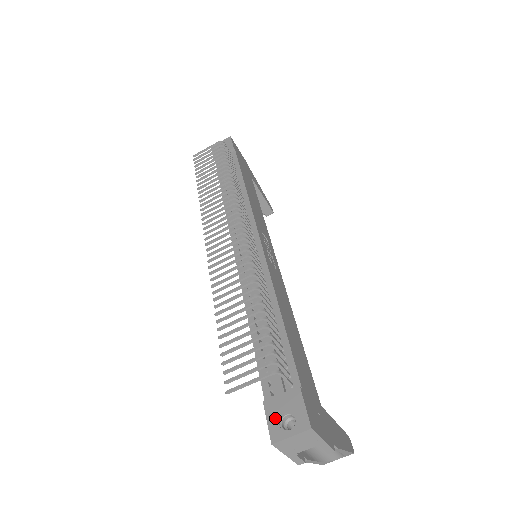
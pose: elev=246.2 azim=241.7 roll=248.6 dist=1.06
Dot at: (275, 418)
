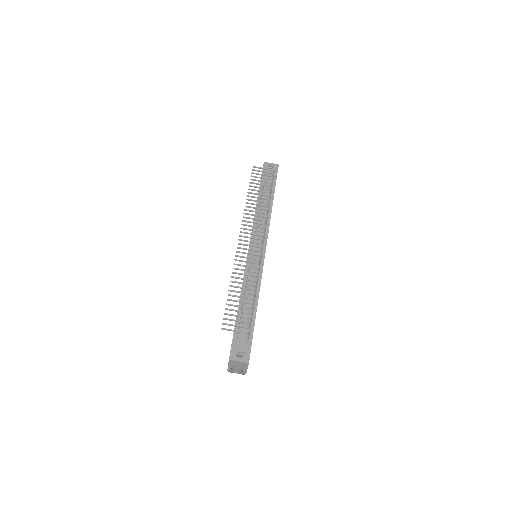
Dot at: (235, 350)
